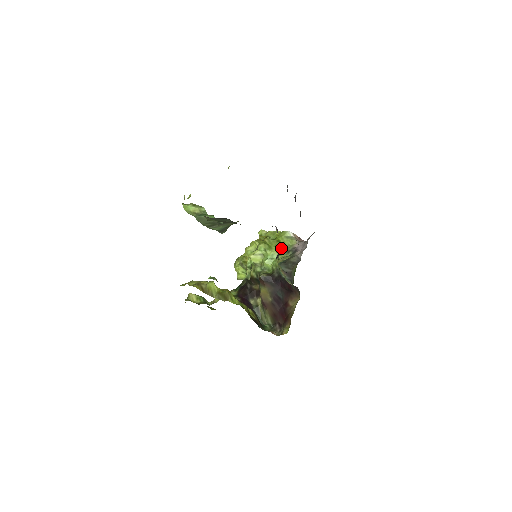
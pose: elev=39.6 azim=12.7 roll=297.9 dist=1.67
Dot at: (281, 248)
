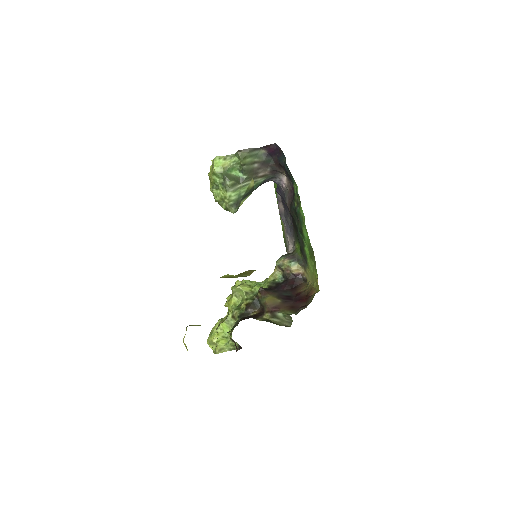
Dot at: occluded
